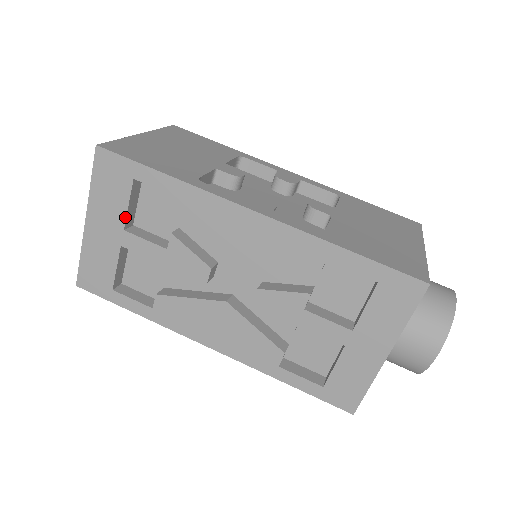
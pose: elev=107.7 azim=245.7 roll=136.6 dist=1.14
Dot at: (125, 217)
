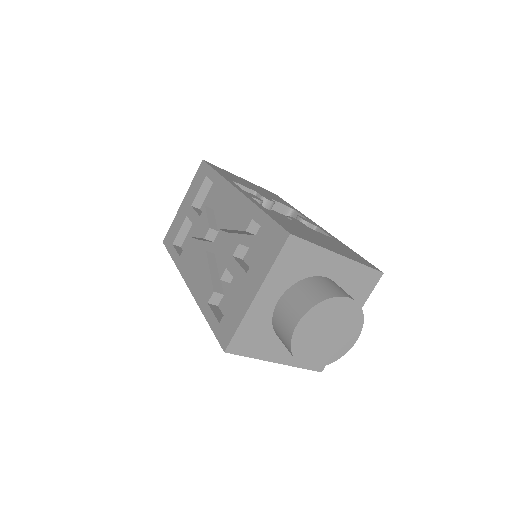
Dot at: (195, 198)
